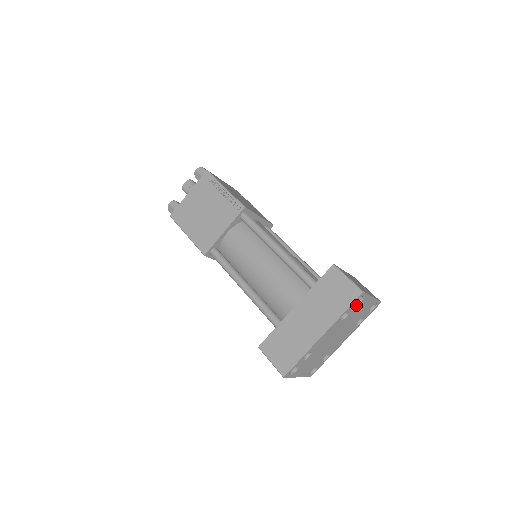
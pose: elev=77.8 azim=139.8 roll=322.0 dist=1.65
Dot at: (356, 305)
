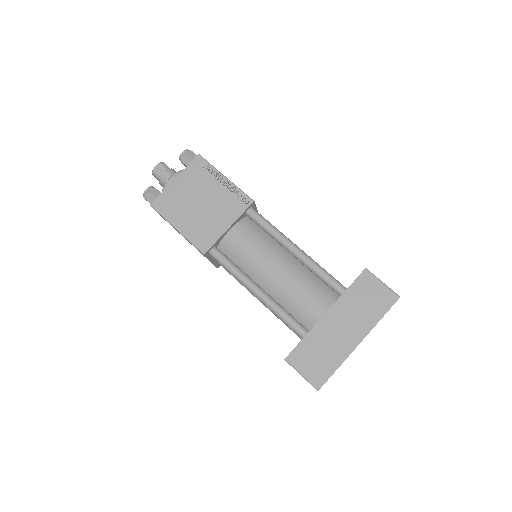
Dot at: occluded
